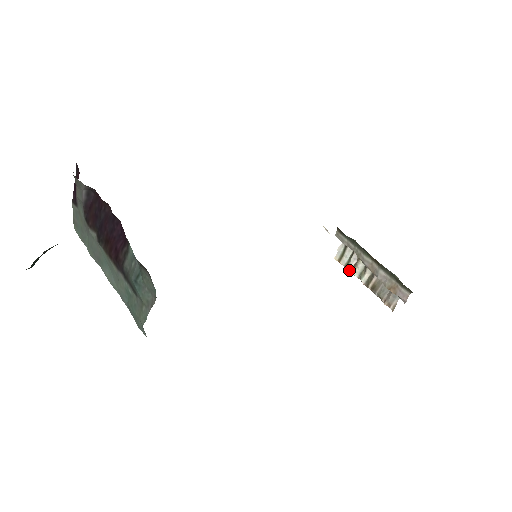
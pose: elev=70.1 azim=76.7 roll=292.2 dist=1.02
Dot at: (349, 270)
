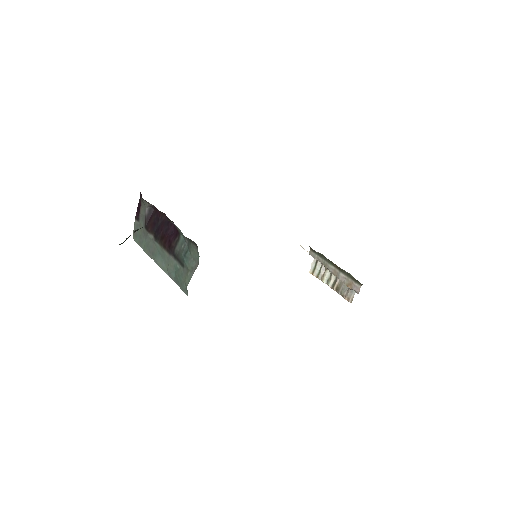
Dot at: (320, 279)
